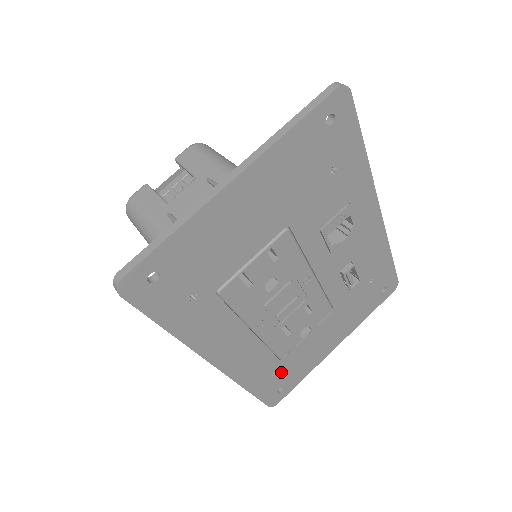
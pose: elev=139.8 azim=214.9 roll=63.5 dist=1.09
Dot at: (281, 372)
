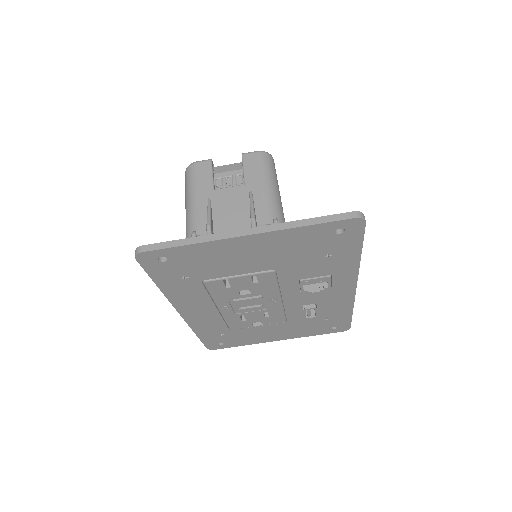
Dot at: (227, 336)
